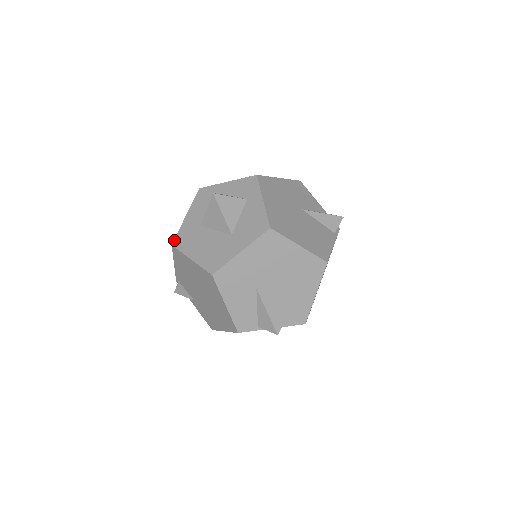
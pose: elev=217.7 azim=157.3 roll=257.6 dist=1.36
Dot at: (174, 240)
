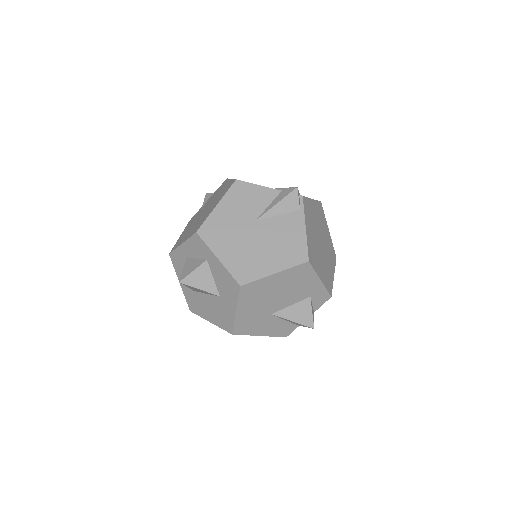
Dot at: occluded
